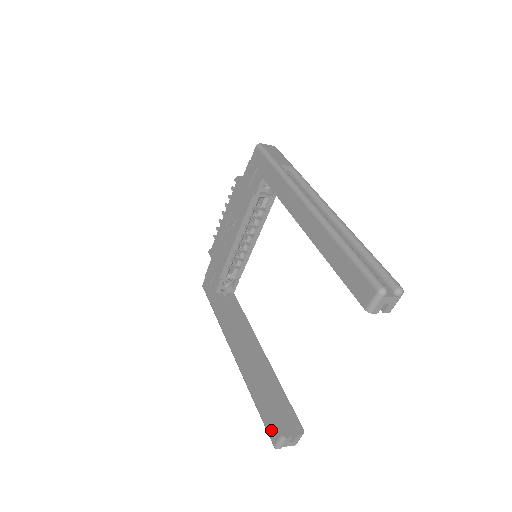
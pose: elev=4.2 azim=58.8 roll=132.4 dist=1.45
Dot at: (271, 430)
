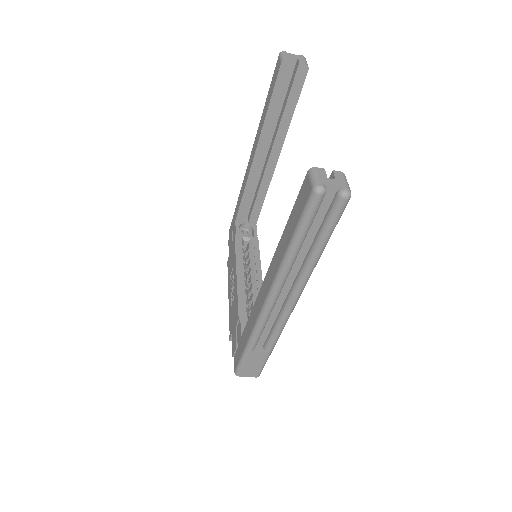
Dot at: (303, 198)
